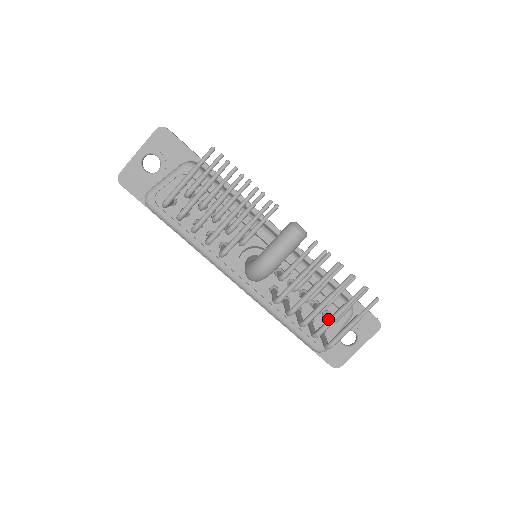
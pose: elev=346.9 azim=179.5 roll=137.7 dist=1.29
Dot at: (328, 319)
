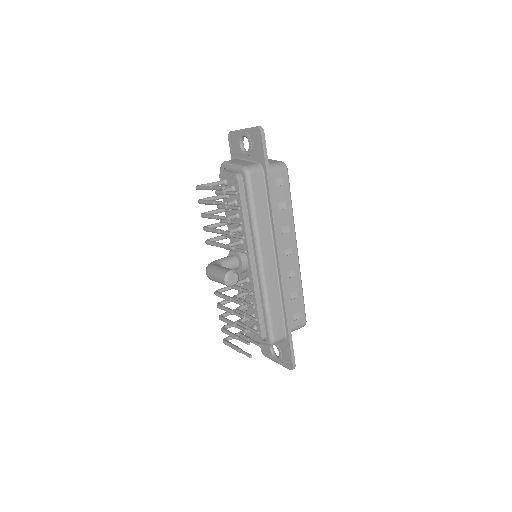
Dot at: (229, 331)
